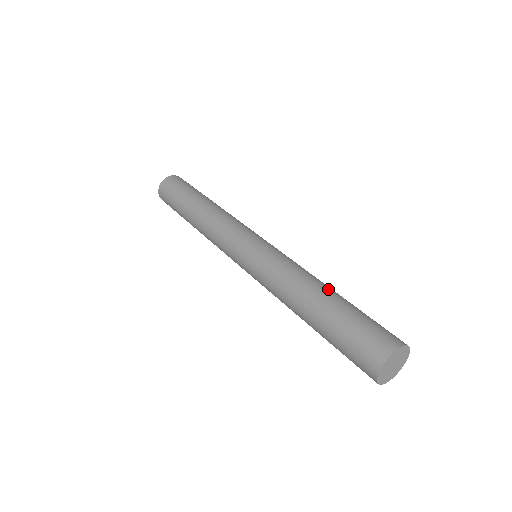
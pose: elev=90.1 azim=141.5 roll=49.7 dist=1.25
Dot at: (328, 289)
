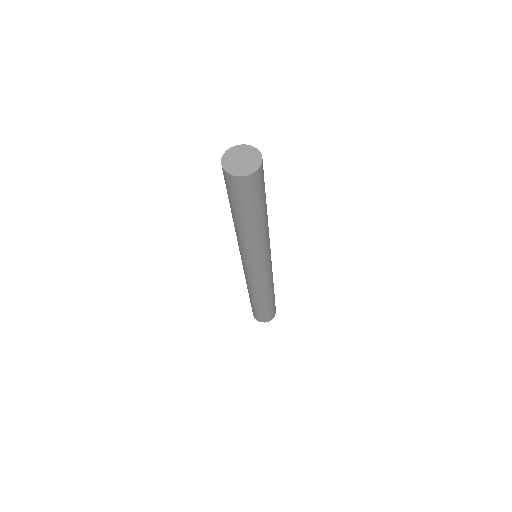
Dot at: occluded
